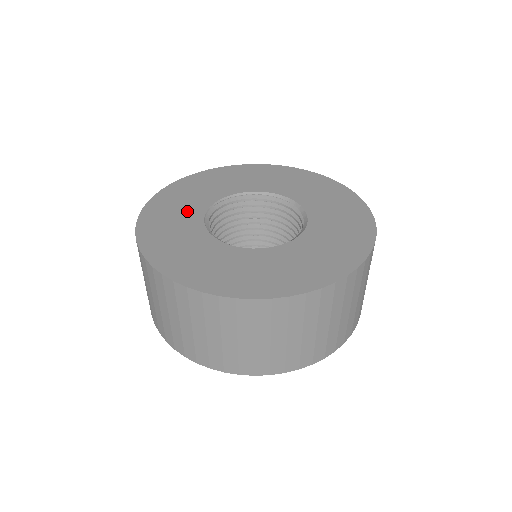
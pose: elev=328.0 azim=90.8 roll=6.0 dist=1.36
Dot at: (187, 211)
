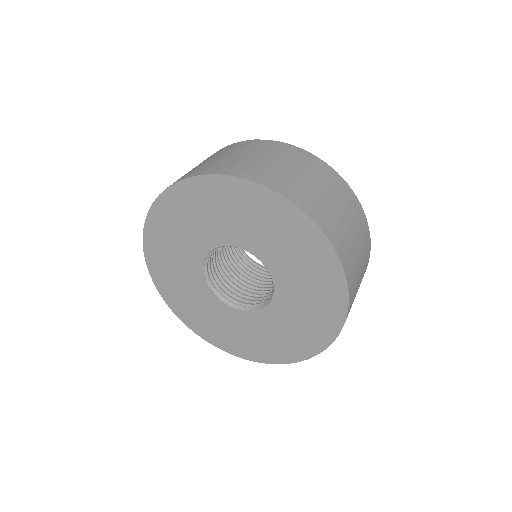
Dot at: occluded
